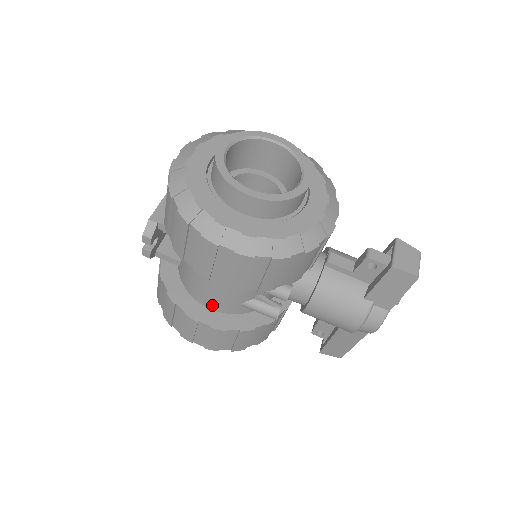
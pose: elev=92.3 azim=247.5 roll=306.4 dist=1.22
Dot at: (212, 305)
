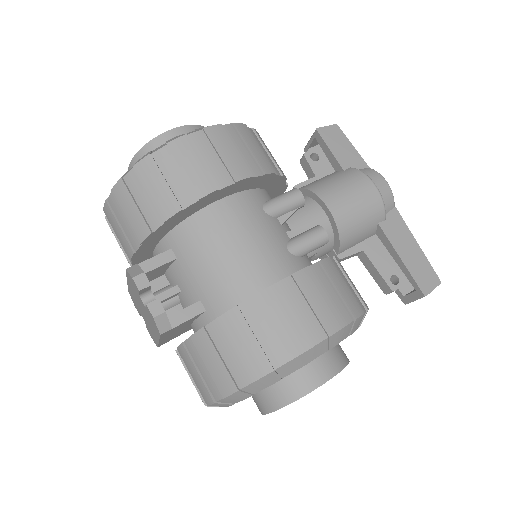
Dot at: (269, 277)
